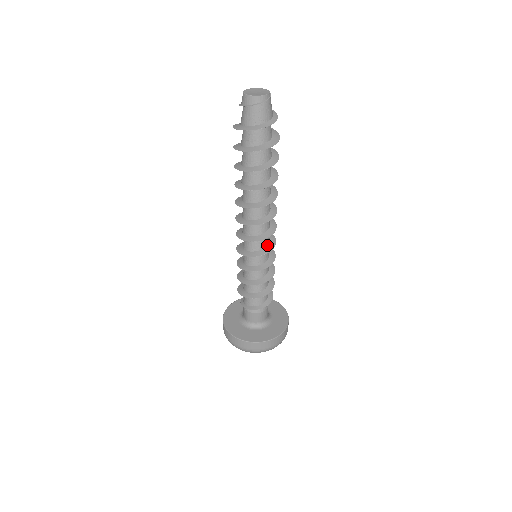
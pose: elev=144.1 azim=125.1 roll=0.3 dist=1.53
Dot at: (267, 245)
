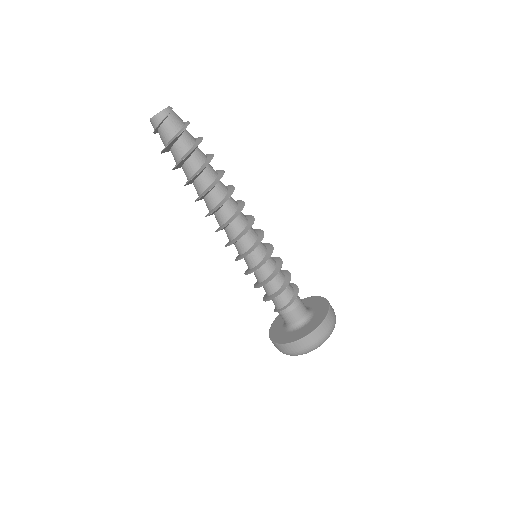
Dot at: (257, 235)
